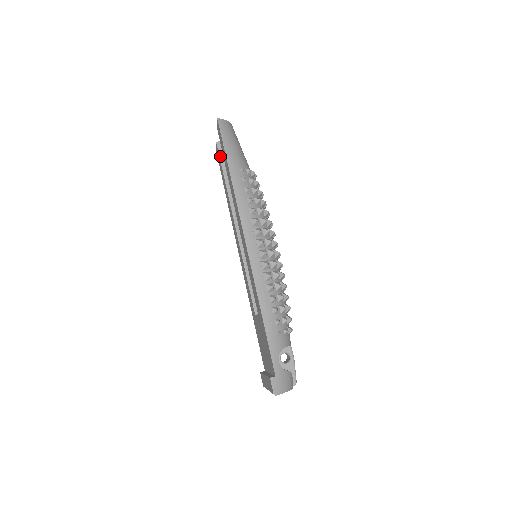
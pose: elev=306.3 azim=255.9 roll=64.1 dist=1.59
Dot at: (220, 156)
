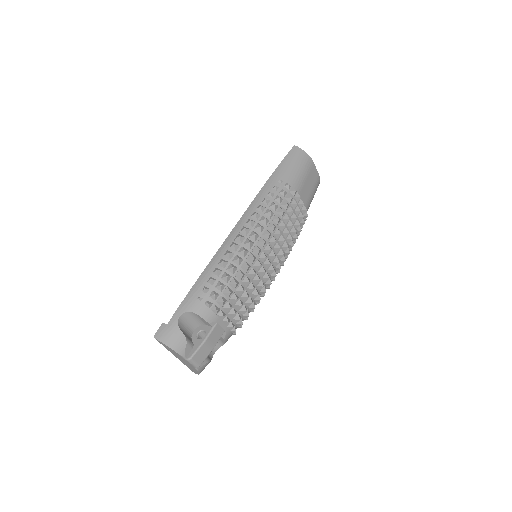
Dot at: occluded
